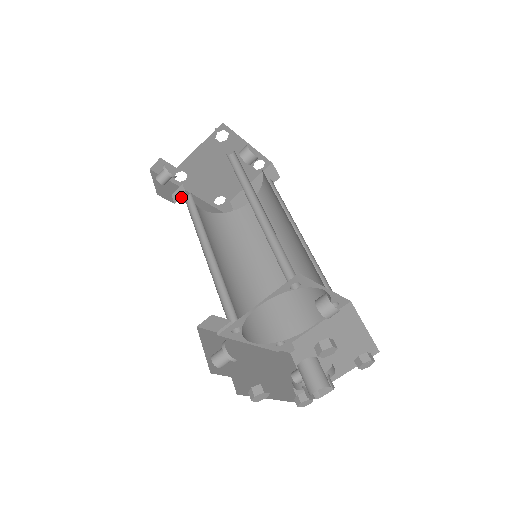
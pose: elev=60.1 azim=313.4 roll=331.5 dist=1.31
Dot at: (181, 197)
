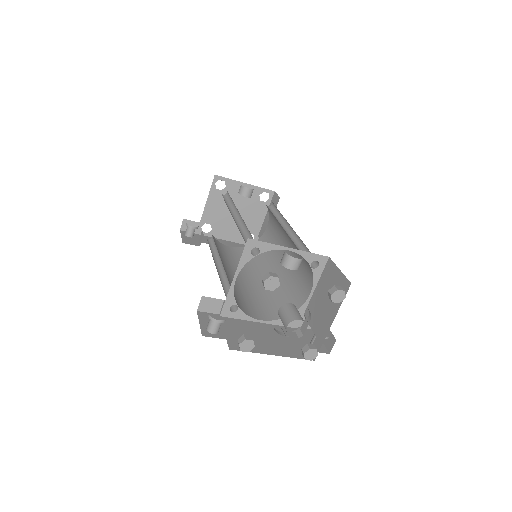
Dot at: occluded
